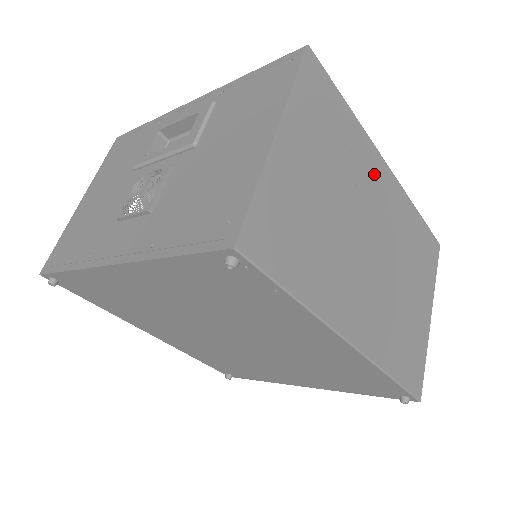
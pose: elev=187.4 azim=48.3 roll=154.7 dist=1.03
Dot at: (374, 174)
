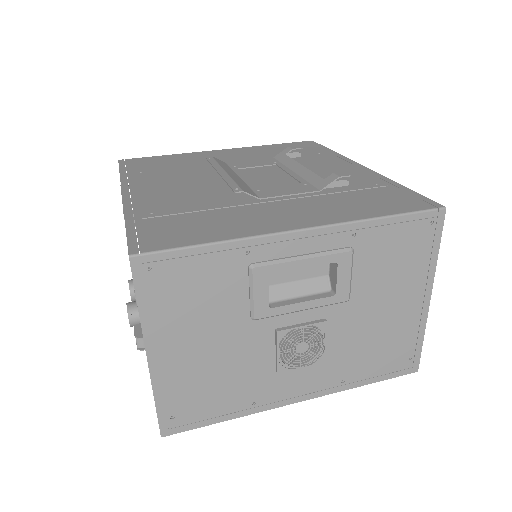
Dot at: occluded
